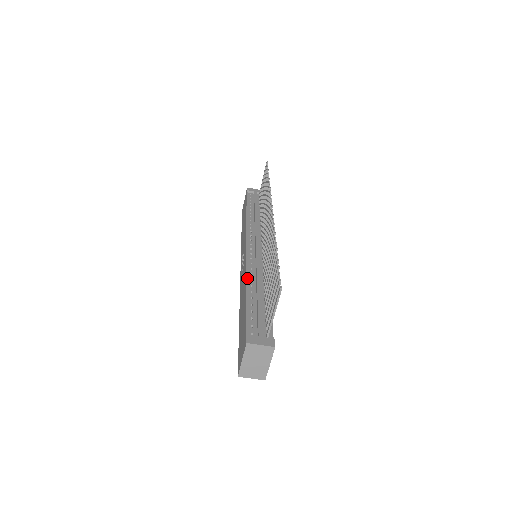
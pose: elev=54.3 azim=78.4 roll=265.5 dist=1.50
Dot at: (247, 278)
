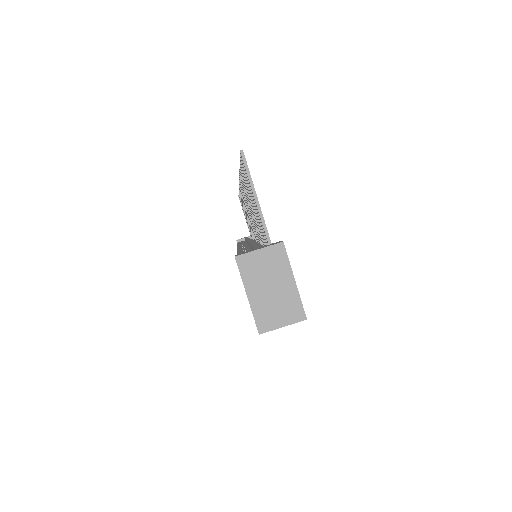
Dot at: occluded
